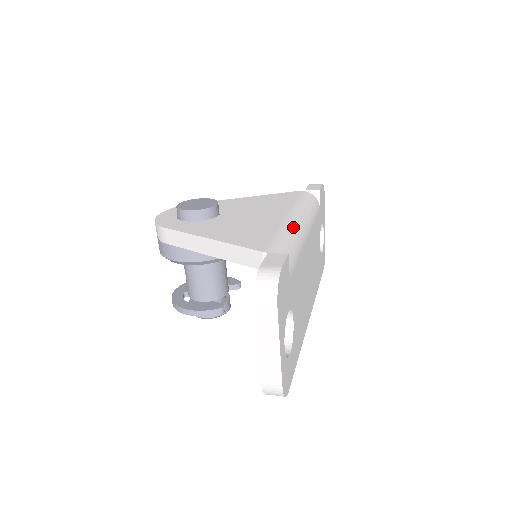
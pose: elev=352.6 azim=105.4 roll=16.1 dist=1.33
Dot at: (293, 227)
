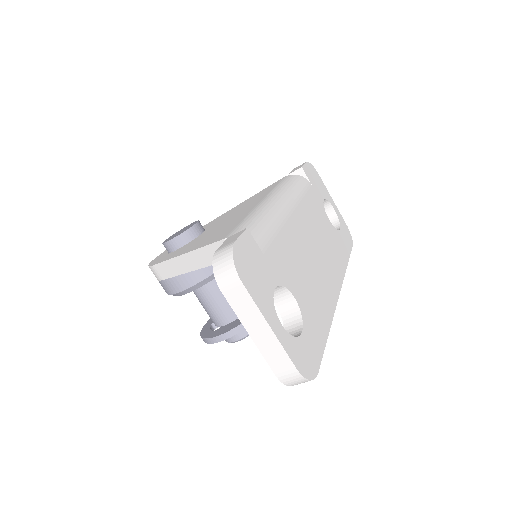
Dot at: (266, 207)
